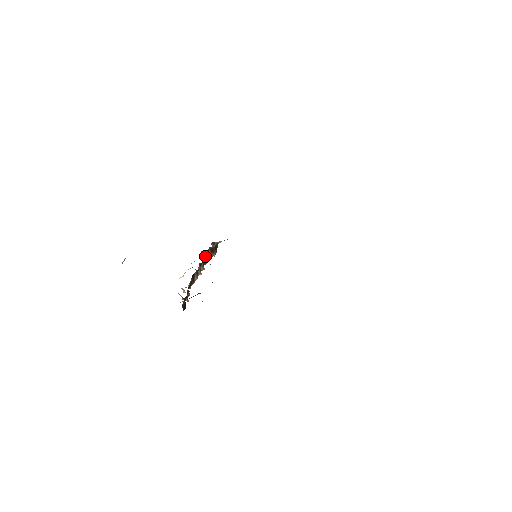
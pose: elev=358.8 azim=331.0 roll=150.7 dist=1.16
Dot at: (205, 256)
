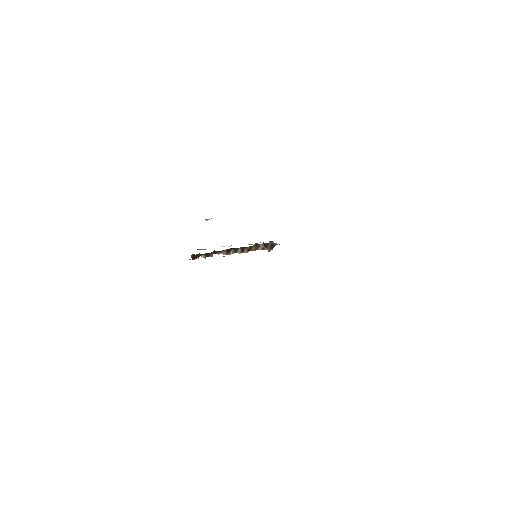
Dot at: (257, 246)
